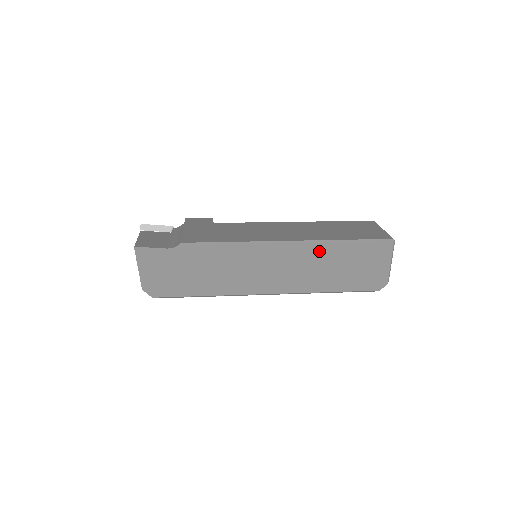
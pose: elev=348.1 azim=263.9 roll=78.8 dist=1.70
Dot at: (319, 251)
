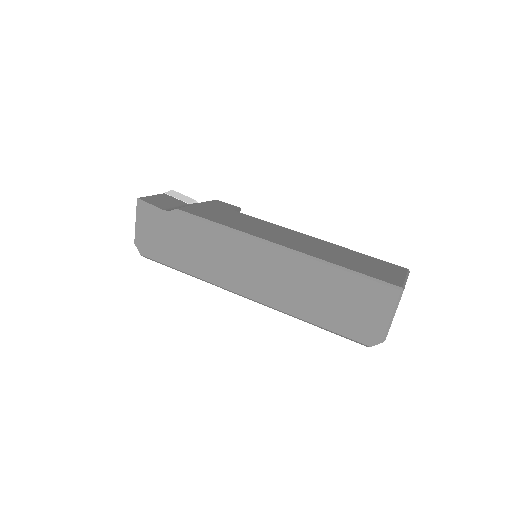
Dot at: (308, 268)
